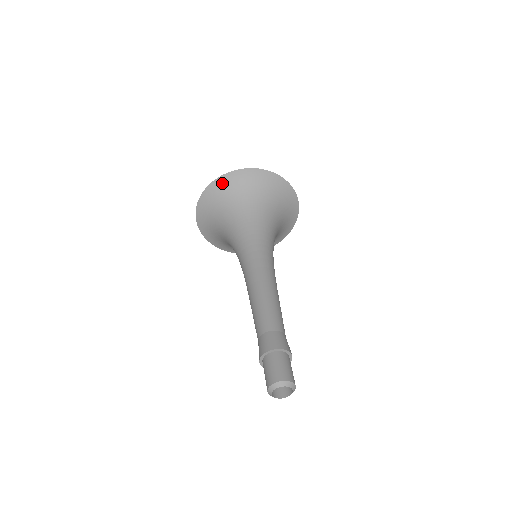
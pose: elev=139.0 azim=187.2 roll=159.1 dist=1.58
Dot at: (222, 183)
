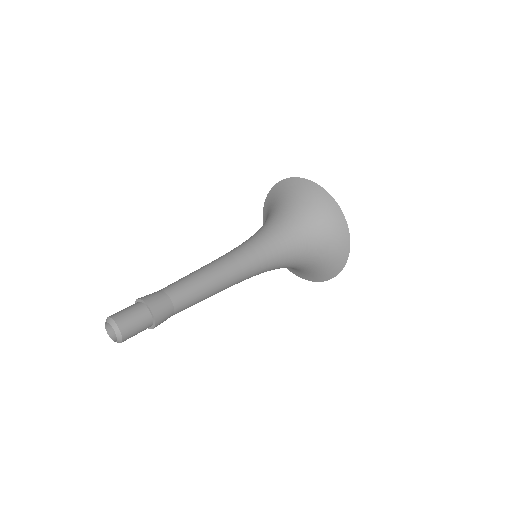
Dot at: (265, 214)
